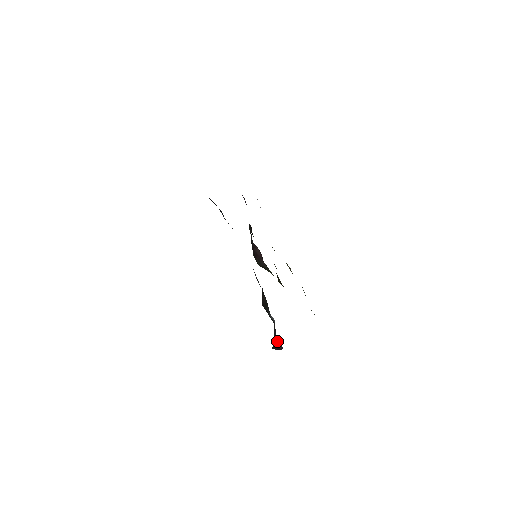
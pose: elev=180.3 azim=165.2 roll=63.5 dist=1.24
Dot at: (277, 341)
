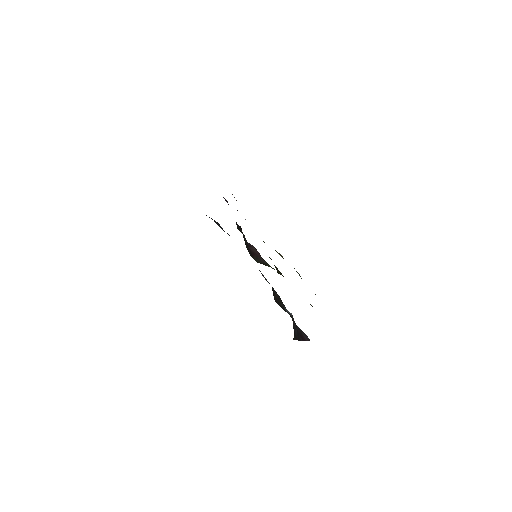
Dot at: (301, 334)
